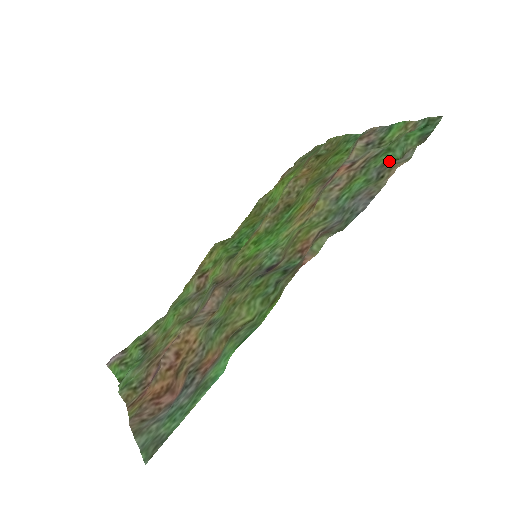
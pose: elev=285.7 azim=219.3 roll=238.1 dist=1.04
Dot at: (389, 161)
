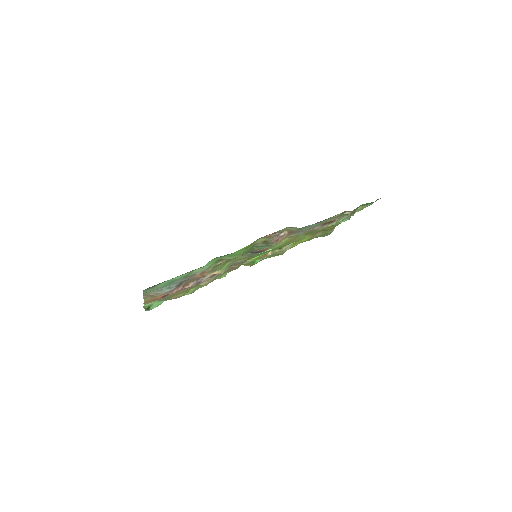
Dot at: (346, 214)
